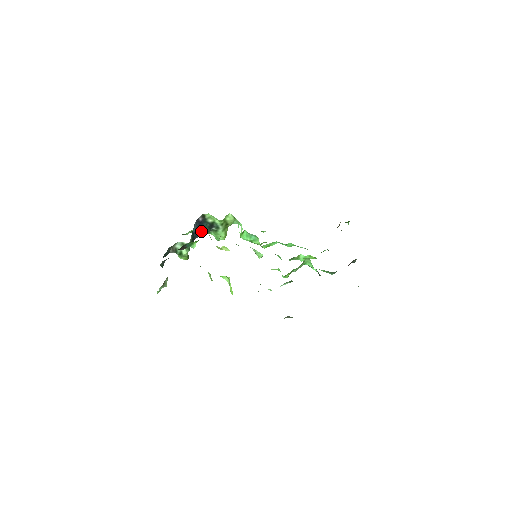
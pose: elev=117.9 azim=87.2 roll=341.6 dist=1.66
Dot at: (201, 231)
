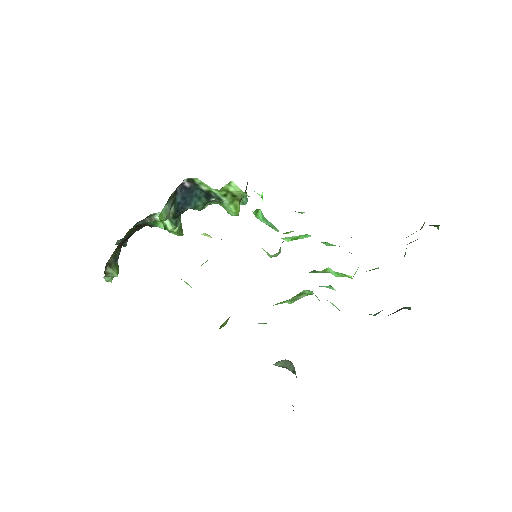
Dot at: (192, 201)
